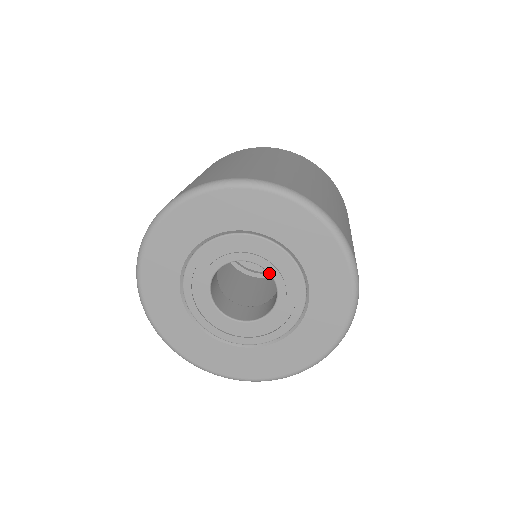
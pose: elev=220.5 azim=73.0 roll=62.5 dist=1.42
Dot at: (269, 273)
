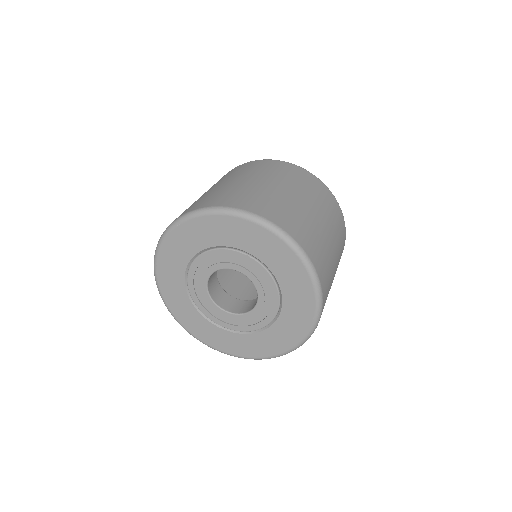
Dot at: occluded
